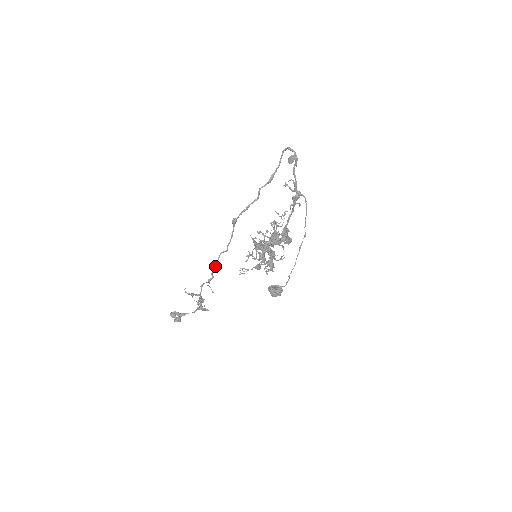
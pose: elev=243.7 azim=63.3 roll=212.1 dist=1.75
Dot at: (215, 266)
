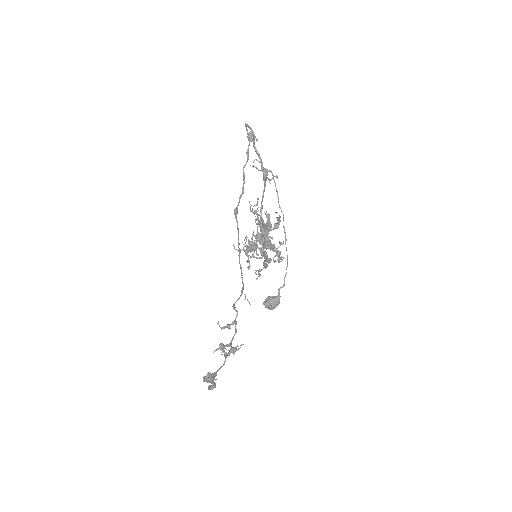
Dot at: (241, 271)
